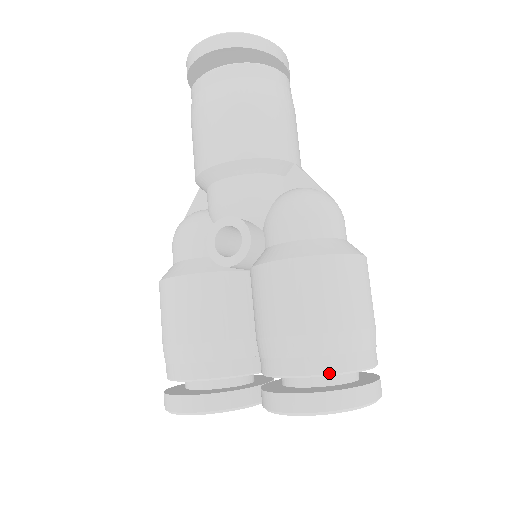
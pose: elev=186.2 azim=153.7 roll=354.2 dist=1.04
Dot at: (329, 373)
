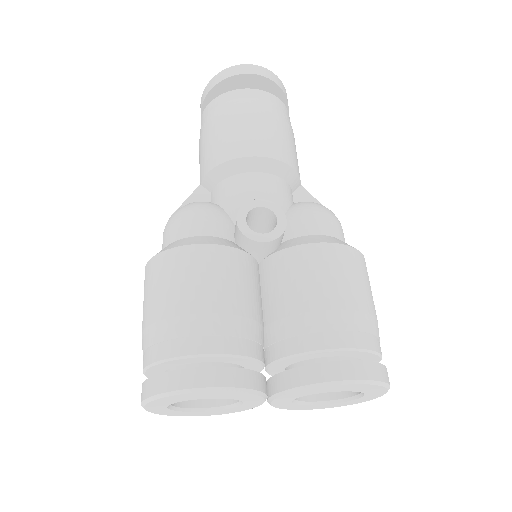
Dot at: (365, 348)
